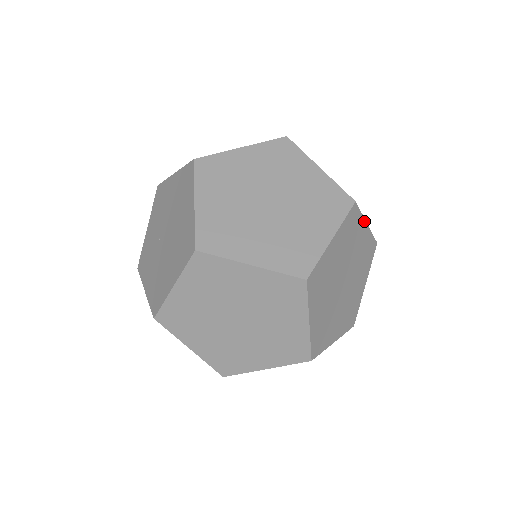
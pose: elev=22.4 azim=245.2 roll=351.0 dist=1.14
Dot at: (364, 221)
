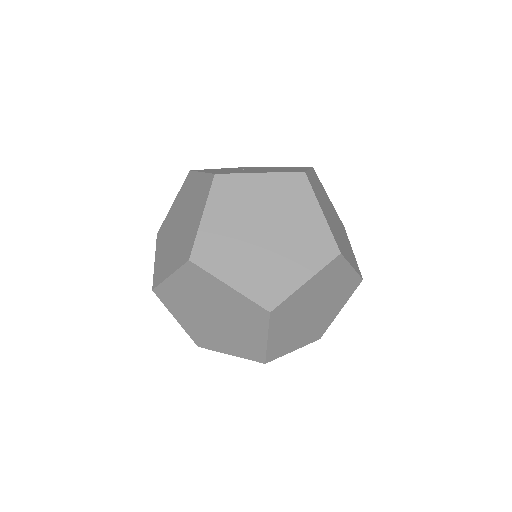
Dot at: (345, 303)
